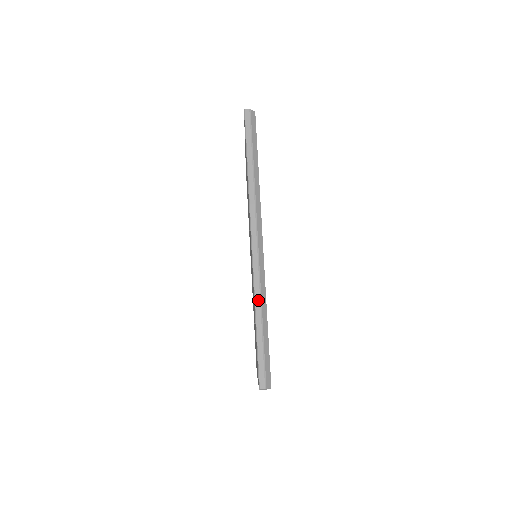
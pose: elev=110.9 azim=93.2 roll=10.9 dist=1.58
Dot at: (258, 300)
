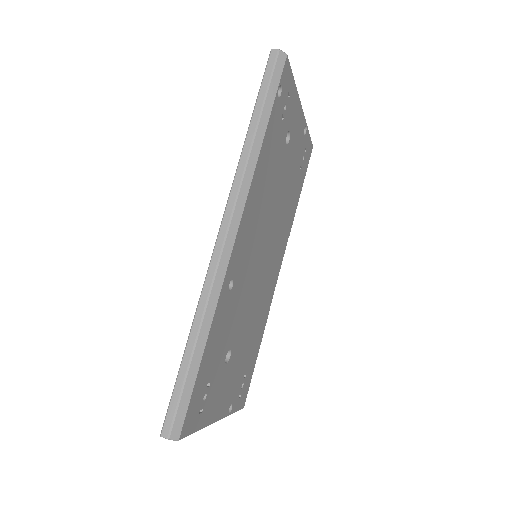
Dot at: (200, 313)
